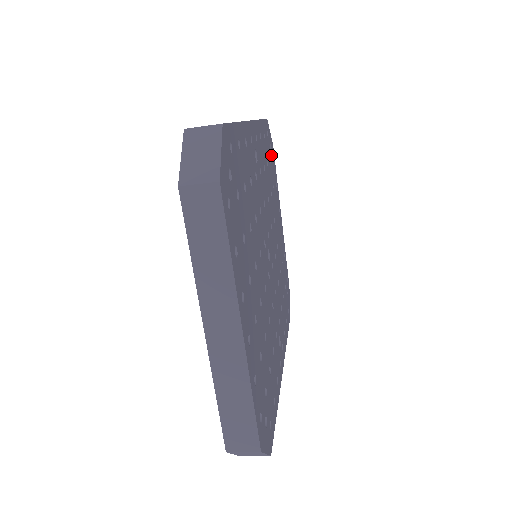
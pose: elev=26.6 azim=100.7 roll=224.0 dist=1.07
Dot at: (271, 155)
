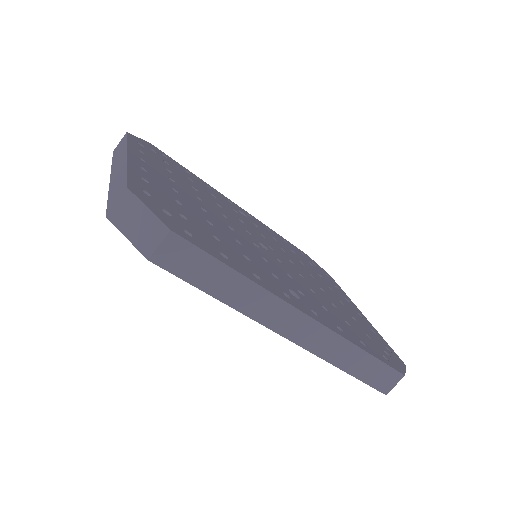
Dot at: (317, 268)
